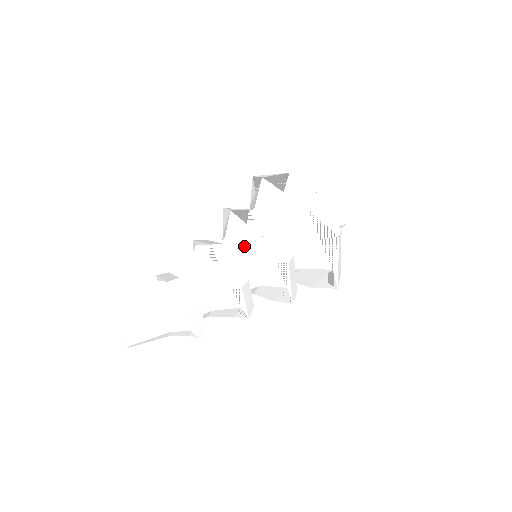
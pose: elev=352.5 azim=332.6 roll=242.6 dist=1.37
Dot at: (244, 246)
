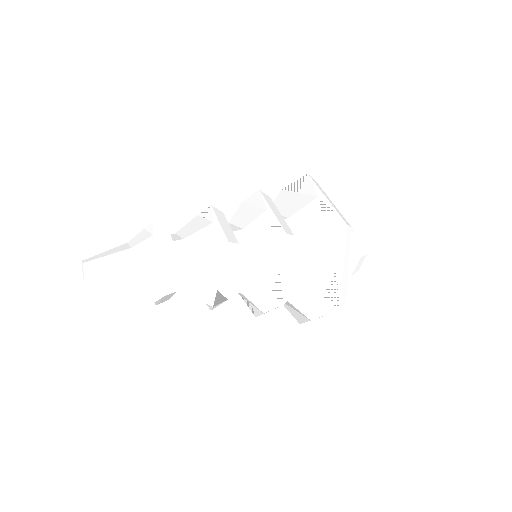
Dot at: (245, 222)
